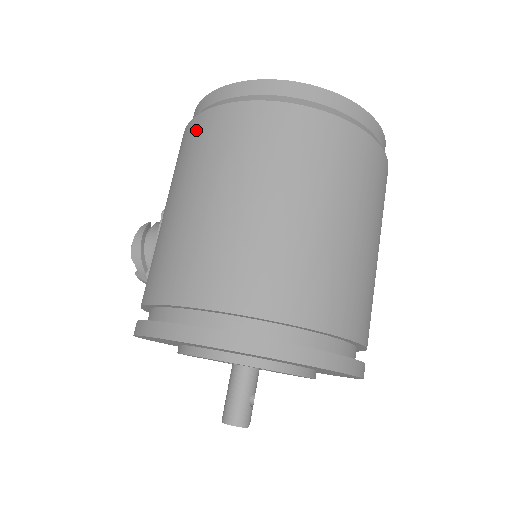
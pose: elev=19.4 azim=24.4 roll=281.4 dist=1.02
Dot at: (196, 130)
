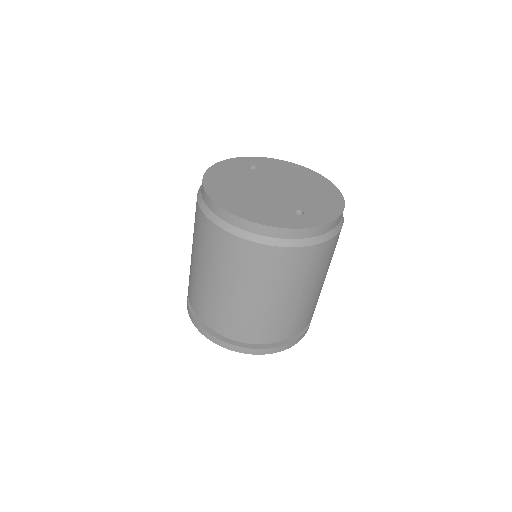
Dot at: occluded
